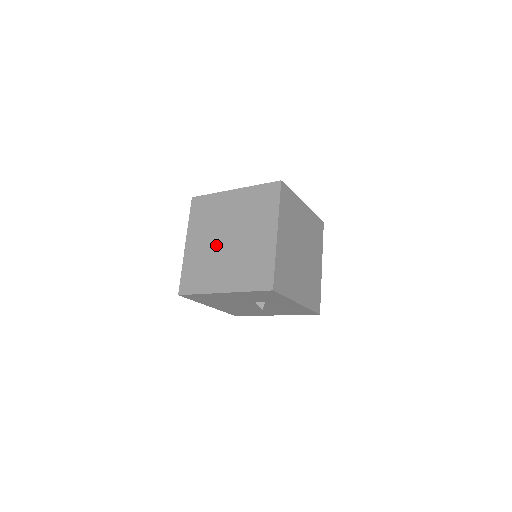
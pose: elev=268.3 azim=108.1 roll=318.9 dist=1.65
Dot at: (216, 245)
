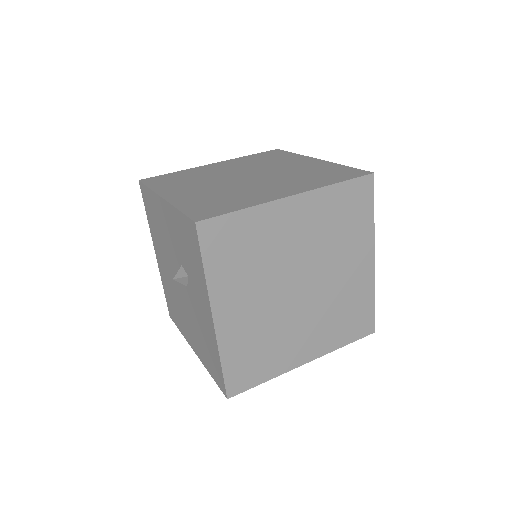
Dot at: (230, 174)
